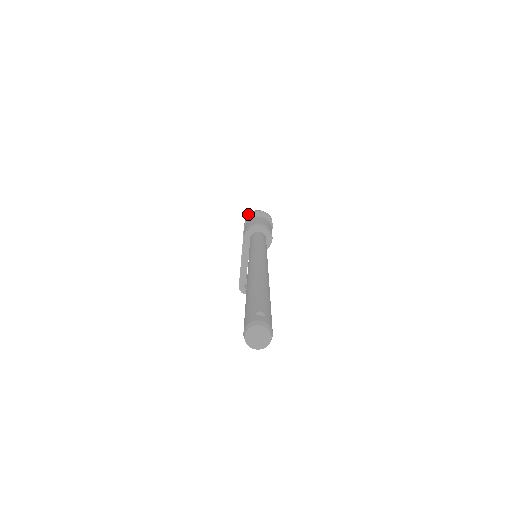
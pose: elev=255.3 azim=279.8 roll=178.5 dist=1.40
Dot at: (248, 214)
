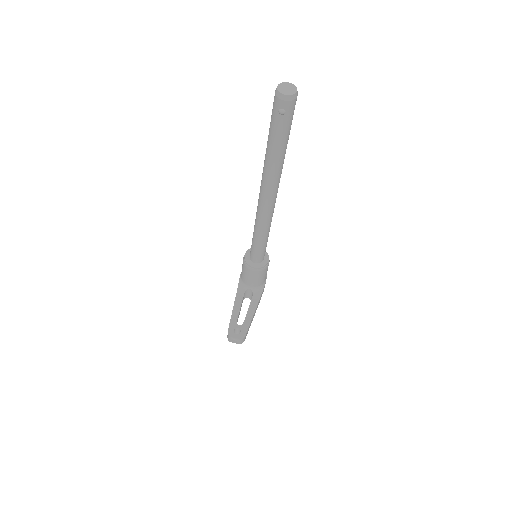
Dot at: occluded
